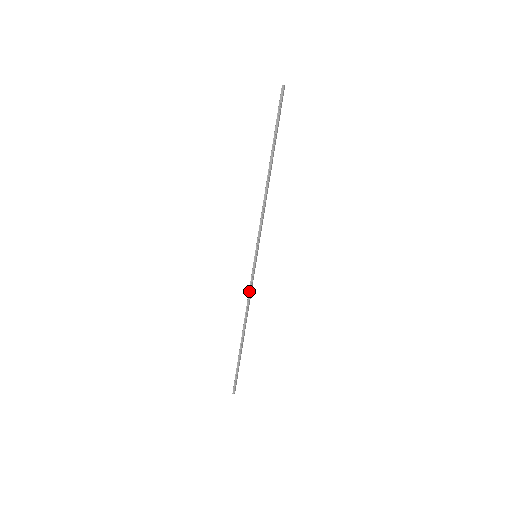
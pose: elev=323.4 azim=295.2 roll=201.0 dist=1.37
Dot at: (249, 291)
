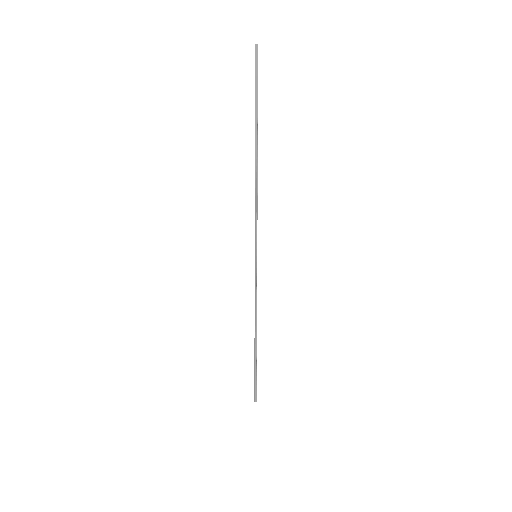
Dot at: (255, 295)
